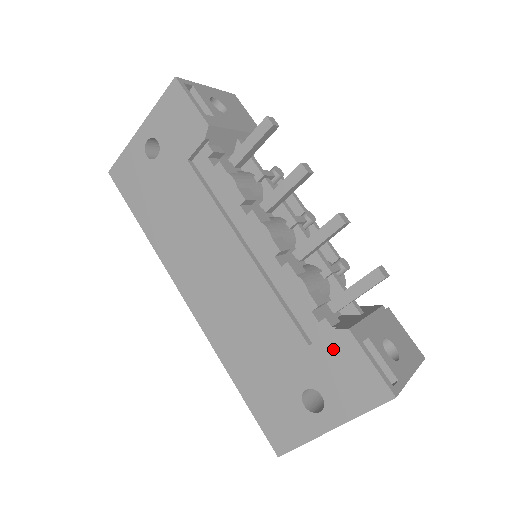
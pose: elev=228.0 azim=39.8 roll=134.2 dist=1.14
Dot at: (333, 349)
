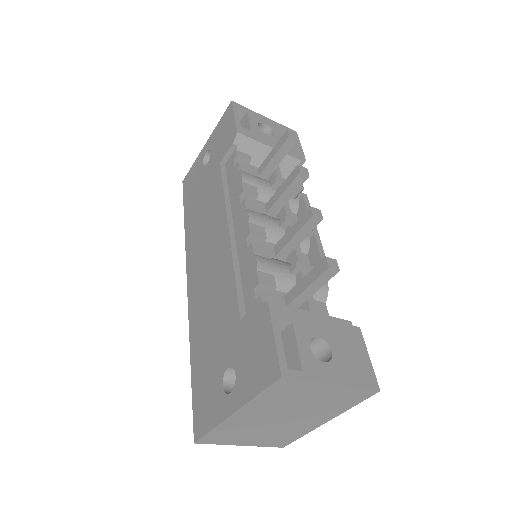
Dot at: (254, 323)
